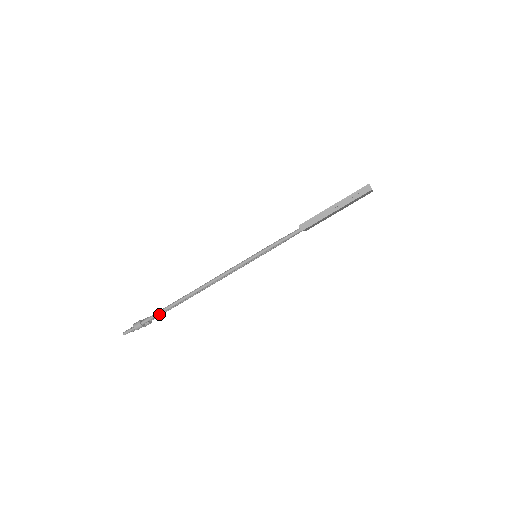
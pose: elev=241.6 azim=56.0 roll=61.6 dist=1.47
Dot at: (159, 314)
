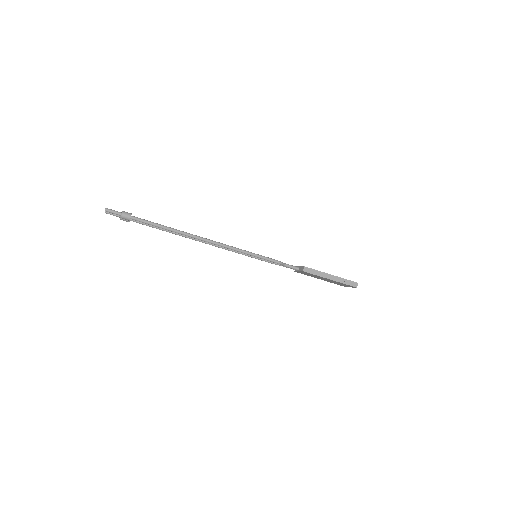
Dot at: (153, 225)
